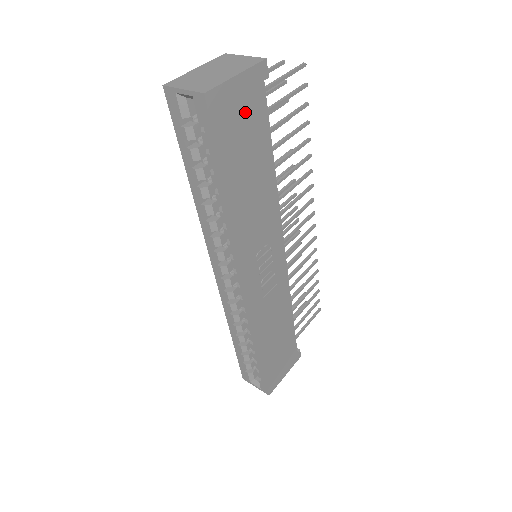
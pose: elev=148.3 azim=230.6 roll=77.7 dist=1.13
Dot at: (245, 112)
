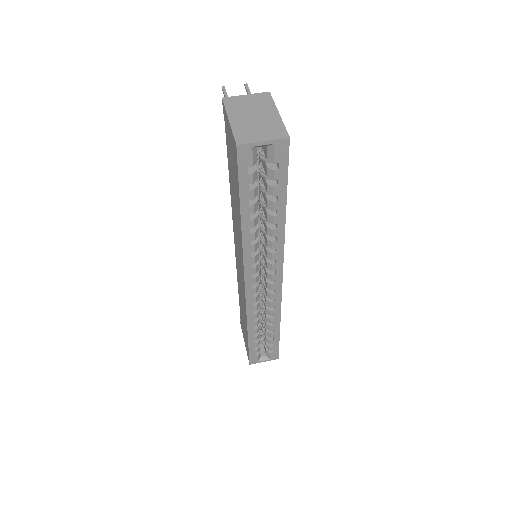
Dot at: occluded
